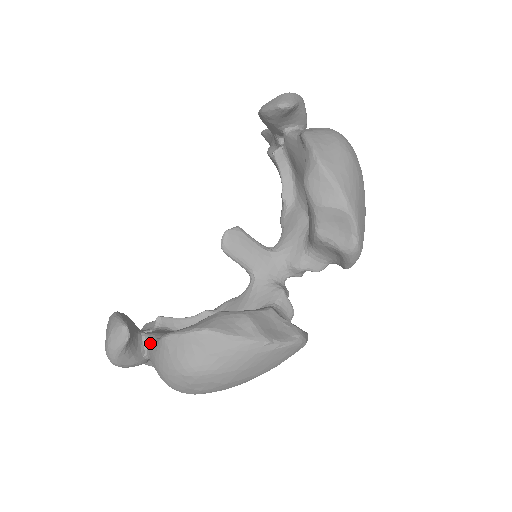
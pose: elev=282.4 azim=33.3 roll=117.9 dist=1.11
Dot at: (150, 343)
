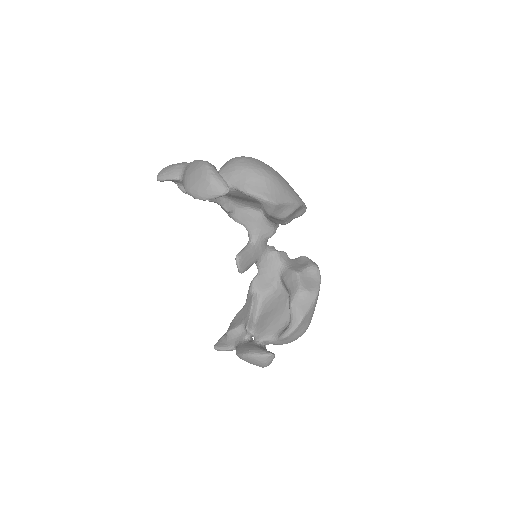
Dot at: (269, 342)
